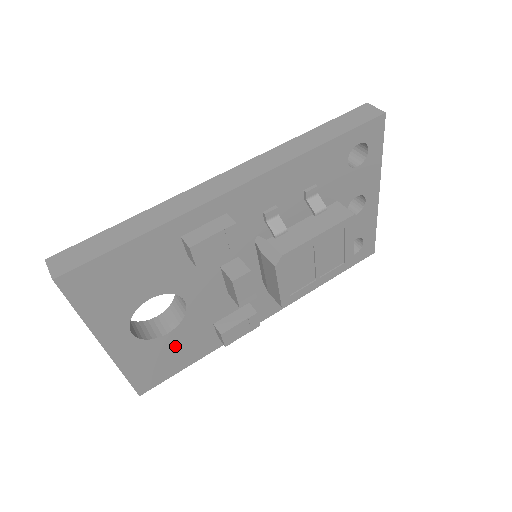
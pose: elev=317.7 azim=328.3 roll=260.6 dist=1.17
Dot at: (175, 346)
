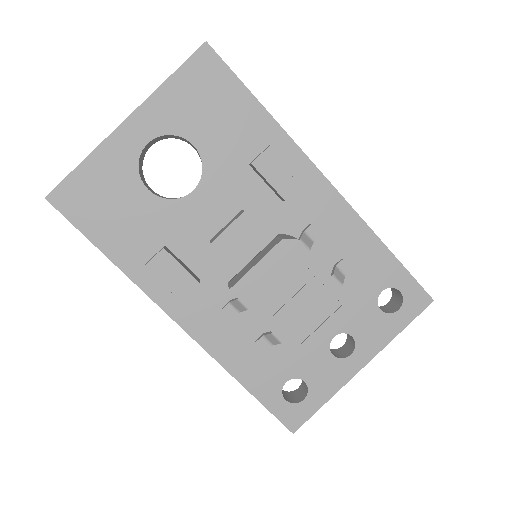
Dot at: (129, 209)
